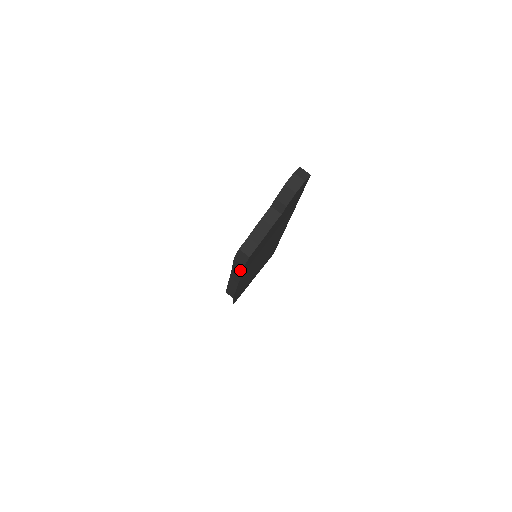
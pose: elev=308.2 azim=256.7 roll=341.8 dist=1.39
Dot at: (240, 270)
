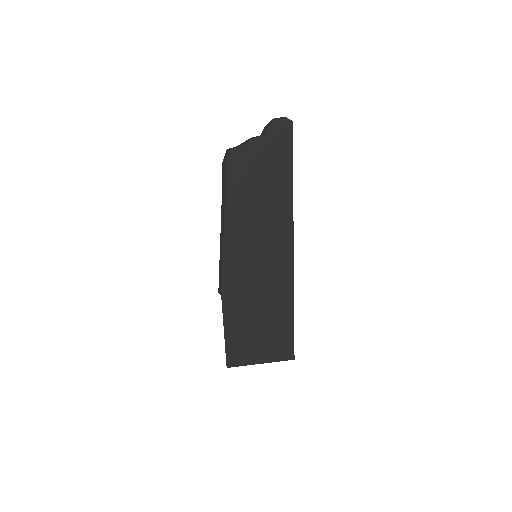
Dot at: (224, 184)
